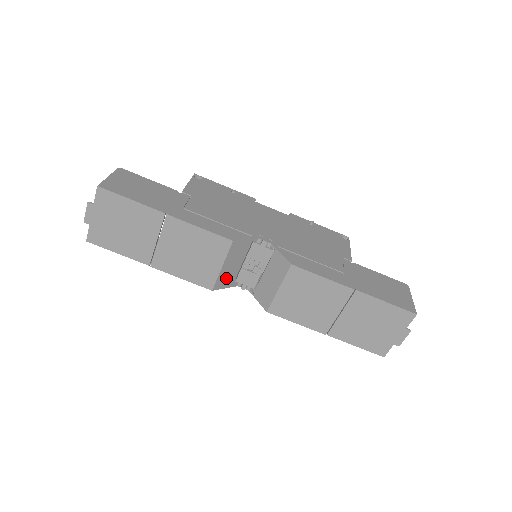
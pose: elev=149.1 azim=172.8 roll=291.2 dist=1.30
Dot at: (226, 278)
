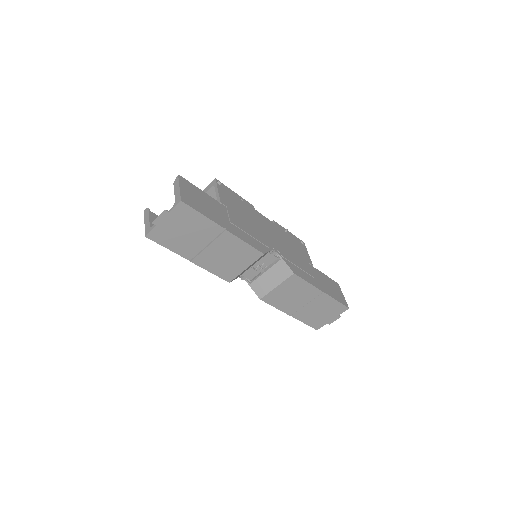
Dot at: (240, 274)
